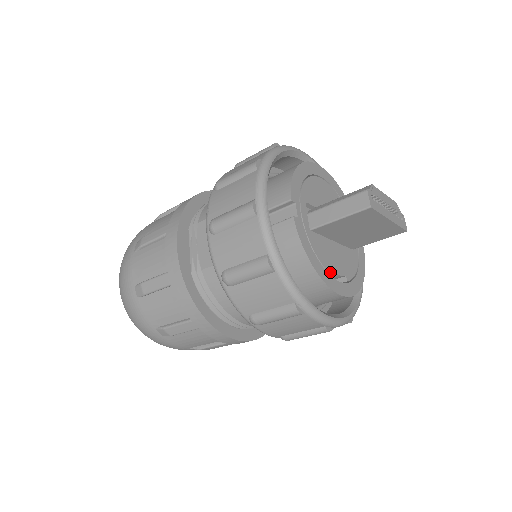
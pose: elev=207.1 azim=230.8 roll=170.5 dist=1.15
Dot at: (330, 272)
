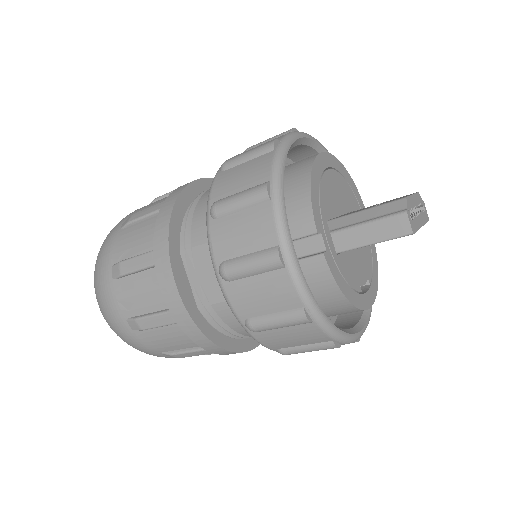
Dot at: (359, 290)
